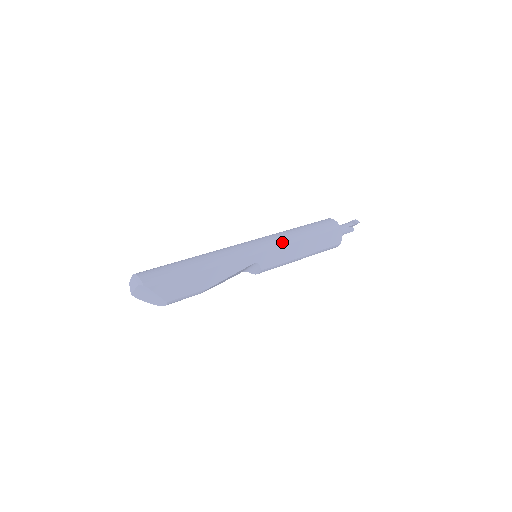
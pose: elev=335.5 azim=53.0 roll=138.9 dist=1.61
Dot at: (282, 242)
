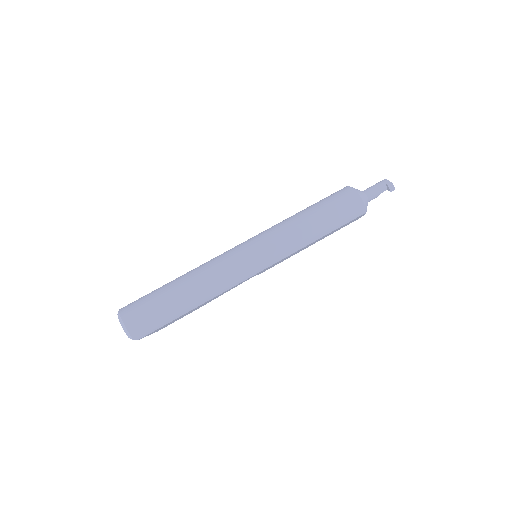
Dot at: (288, 253)
